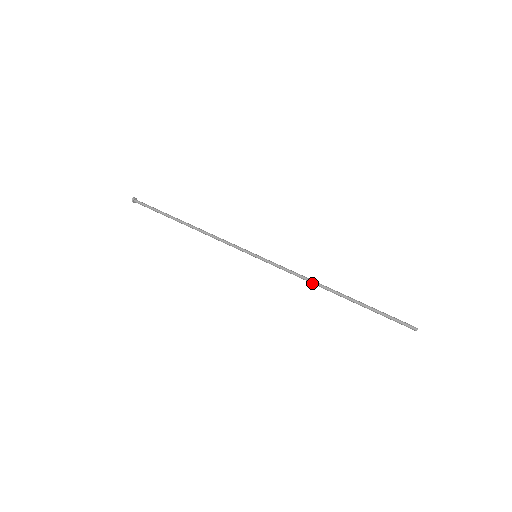
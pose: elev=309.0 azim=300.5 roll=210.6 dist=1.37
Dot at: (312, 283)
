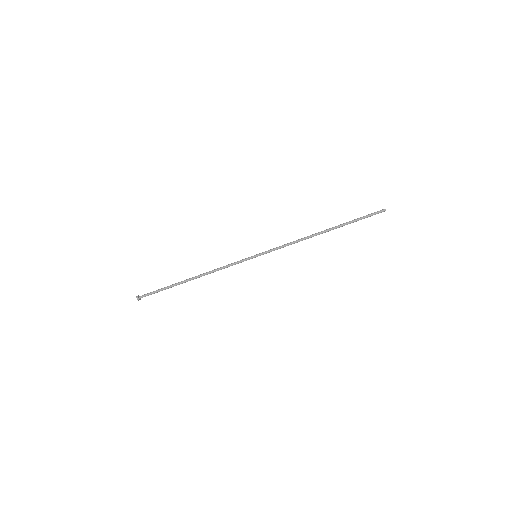
Dot at: occluded
